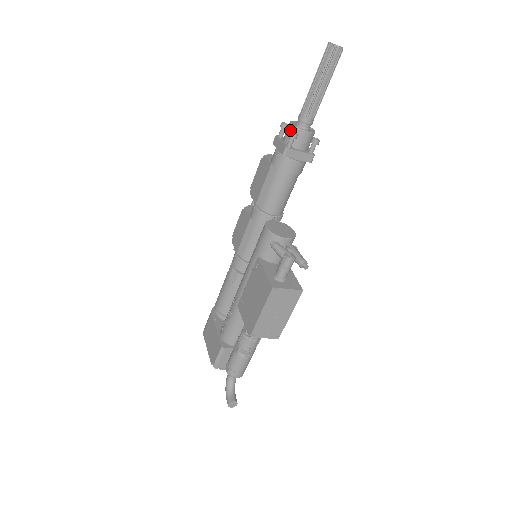
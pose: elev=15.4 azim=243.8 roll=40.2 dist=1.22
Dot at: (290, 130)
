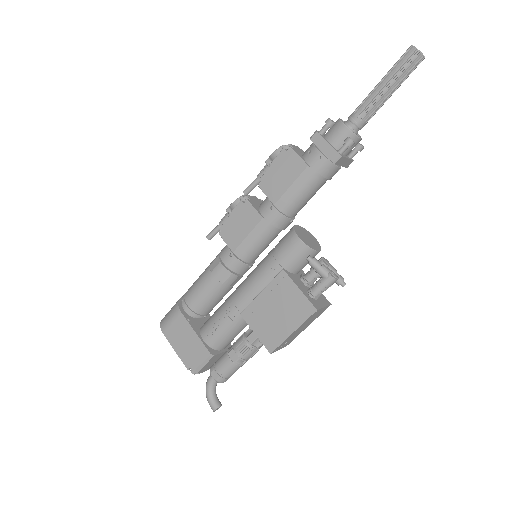
Dot at: (343, 133)
